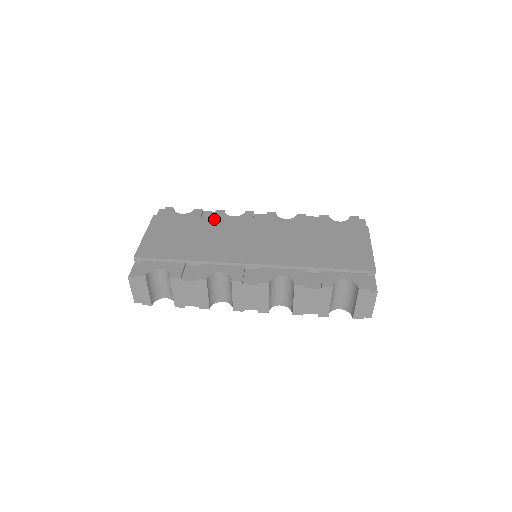
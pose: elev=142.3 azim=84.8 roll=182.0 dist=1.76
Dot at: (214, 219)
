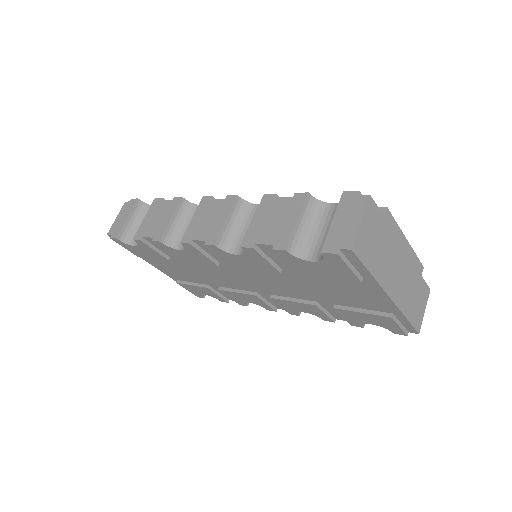
Dot at: occluded
